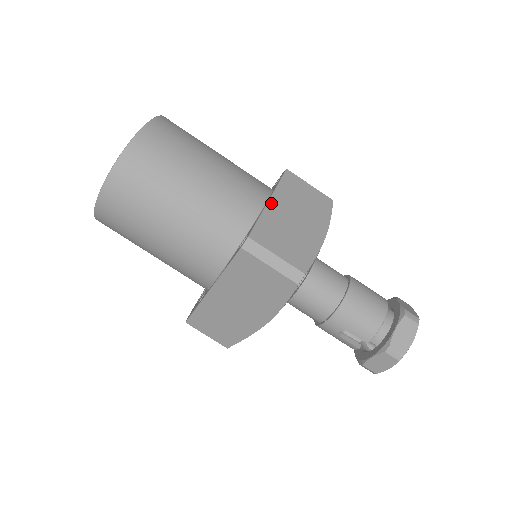
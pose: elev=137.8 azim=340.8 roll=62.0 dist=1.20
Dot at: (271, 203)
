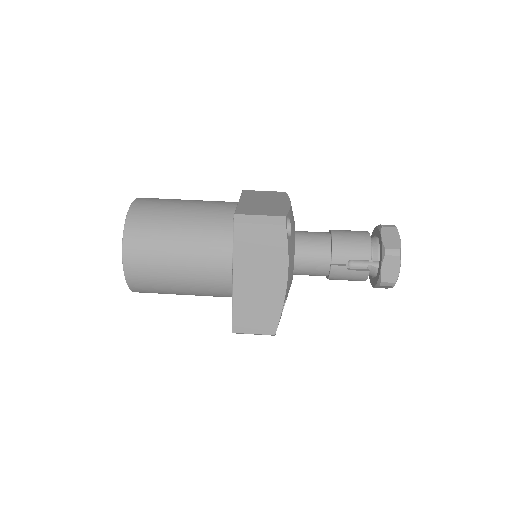
Dot at: (241, 202)
